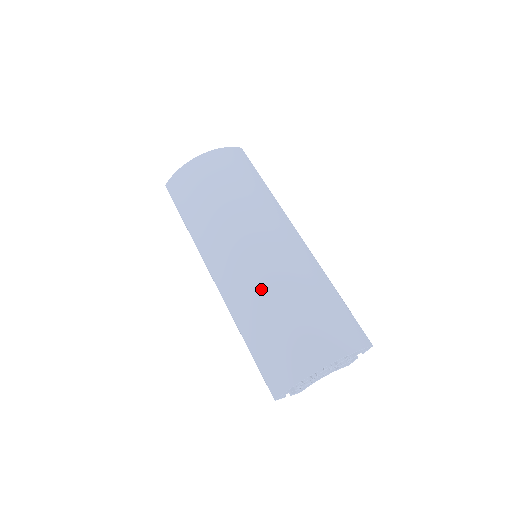
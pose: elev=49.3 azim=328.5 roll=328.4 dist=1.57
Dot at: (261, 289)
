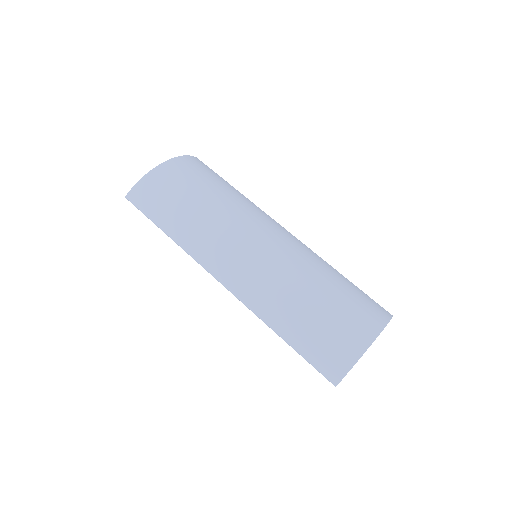
Dot at: (287, 281)
